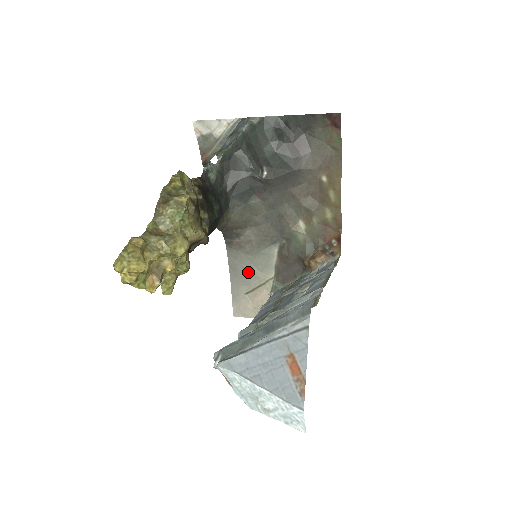
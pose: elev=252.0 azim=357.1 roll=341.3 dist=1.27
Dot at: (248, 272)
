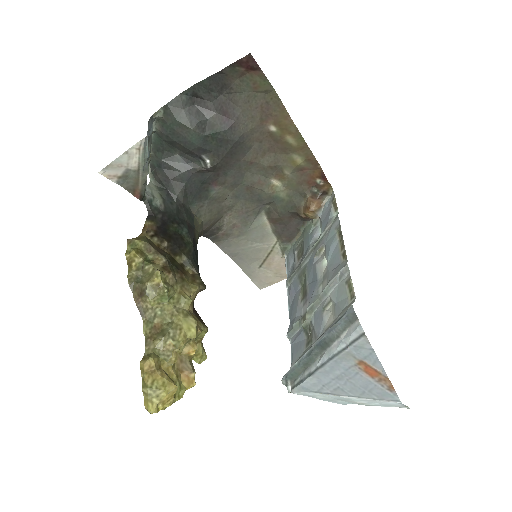
Dot at: (250, 250)
